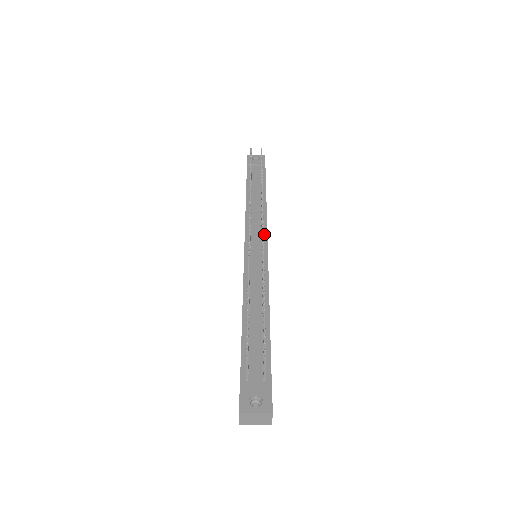
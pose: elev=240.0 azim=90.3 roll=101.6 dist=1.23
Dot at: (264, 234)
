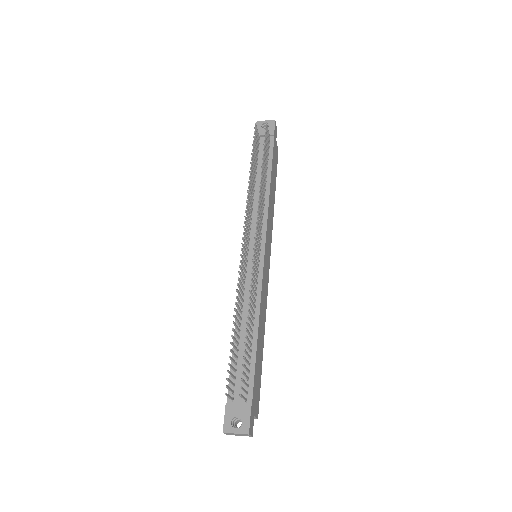
Dot at: (263, 234)
